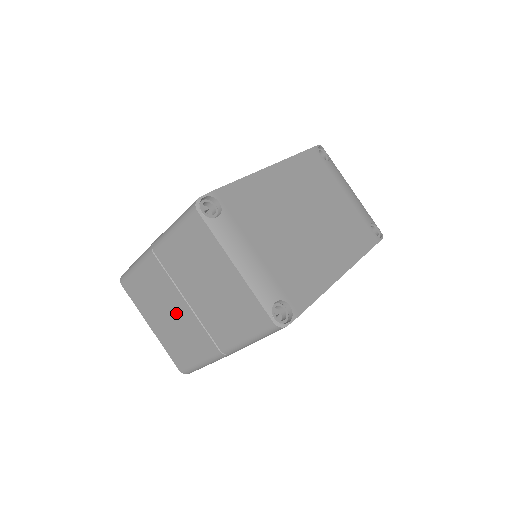
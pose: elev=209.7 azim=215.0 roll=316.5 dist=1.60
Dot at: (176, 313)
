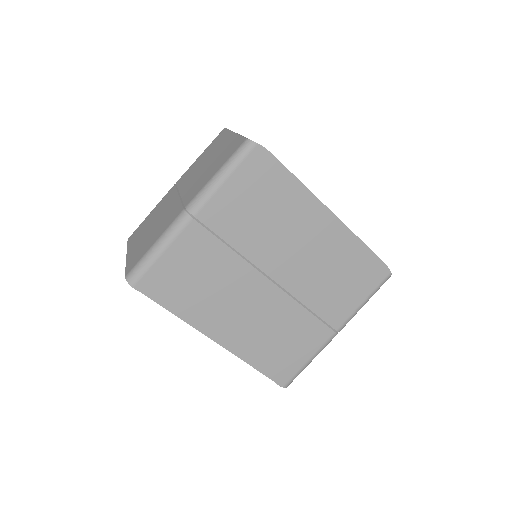
Dot at: (163, 214)
